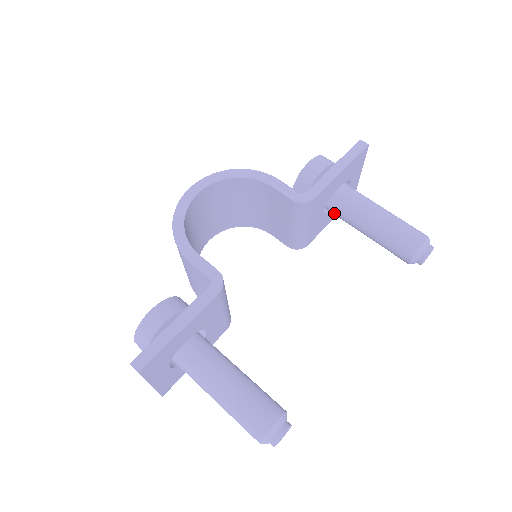
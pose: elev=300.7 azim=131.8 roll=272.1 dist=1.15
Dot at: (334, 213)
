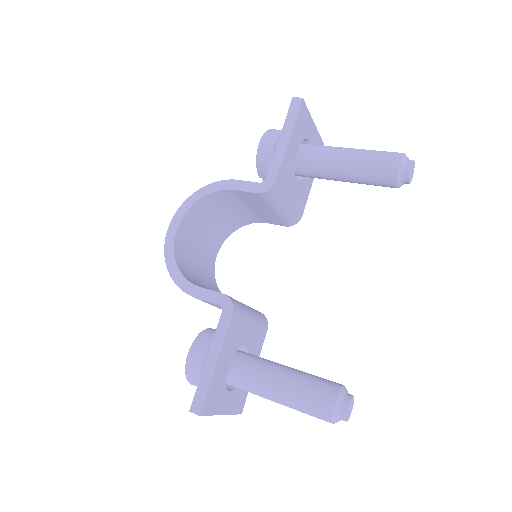
Dot at: occluded
